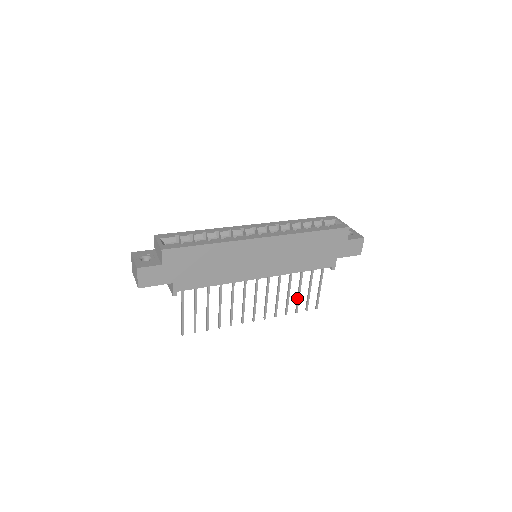
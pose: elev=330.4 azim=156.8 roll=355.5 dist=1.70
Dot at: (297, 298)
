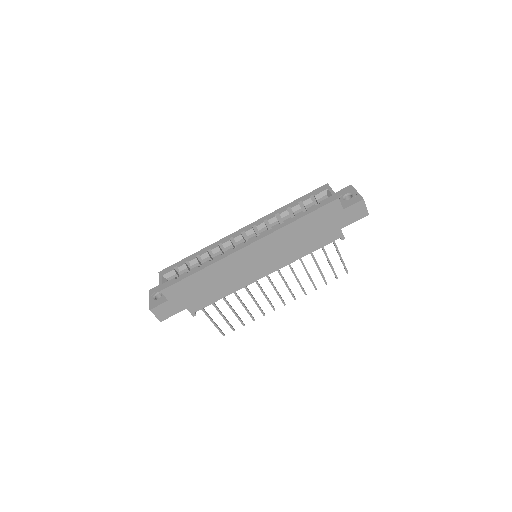
Dot at: (320, 273)
